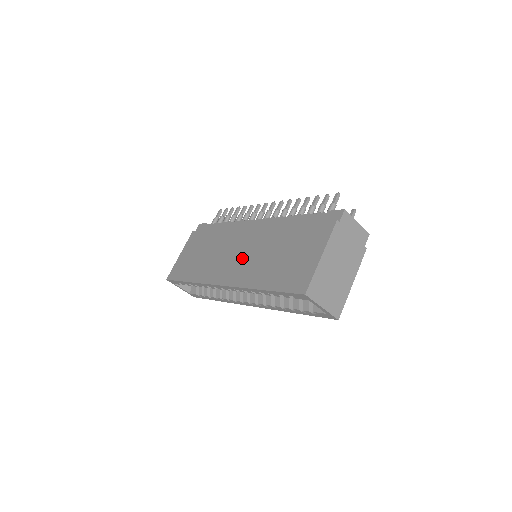
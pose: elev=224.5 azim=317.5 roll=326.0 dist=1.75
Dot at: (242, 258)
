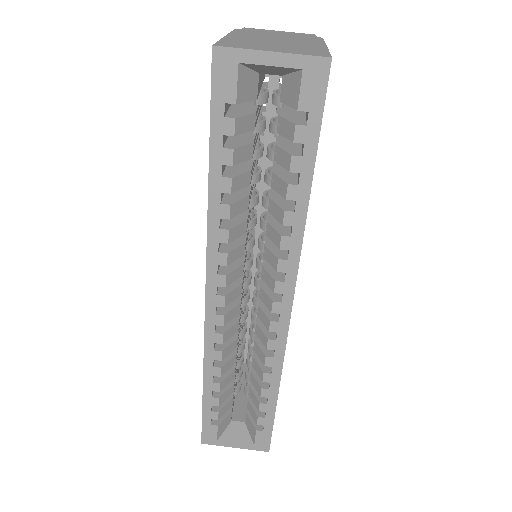
Dot at: occluded
